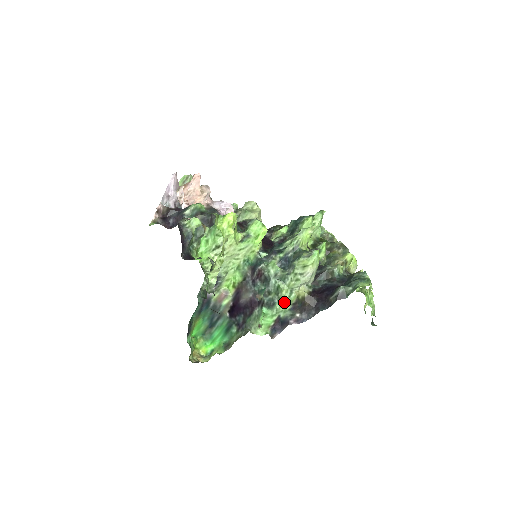
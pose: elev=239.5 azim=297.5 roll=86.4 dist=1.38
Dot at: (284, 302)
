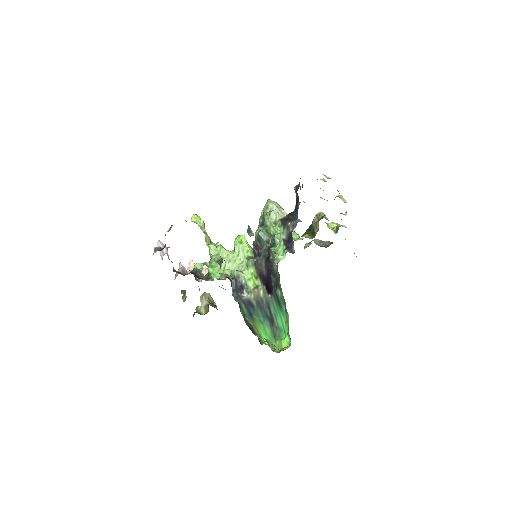
Dot at: (277, 231)
